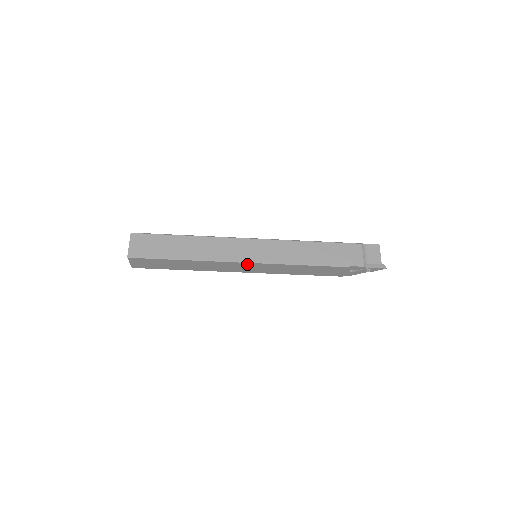
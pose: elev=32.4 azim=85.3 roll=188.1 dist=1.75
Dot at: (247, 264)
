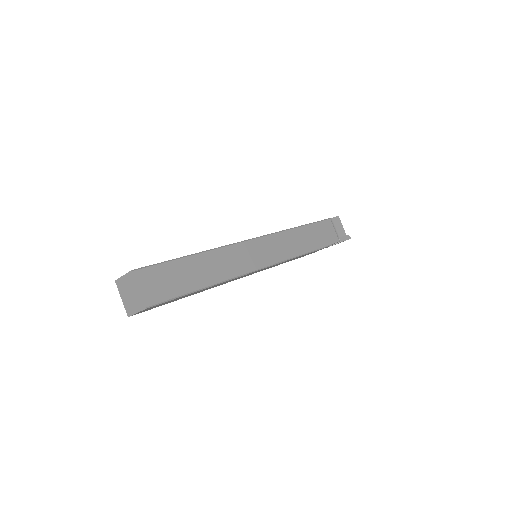
Dot at: occluded
